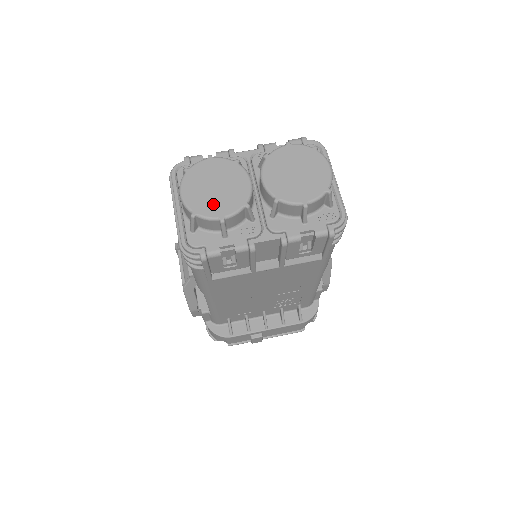
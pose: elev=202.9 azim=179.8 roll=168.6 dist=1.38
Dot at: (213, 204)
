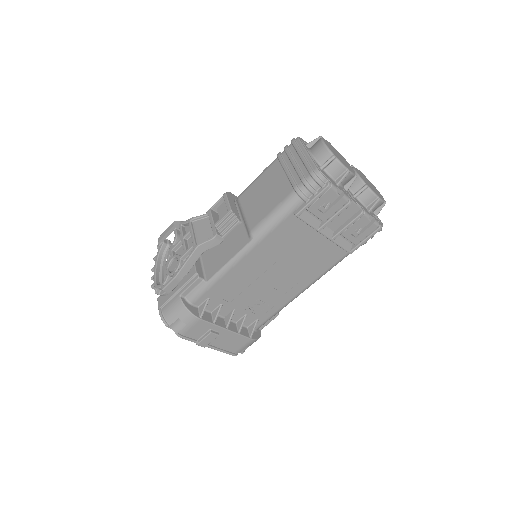
Dot at: (342, 161)
